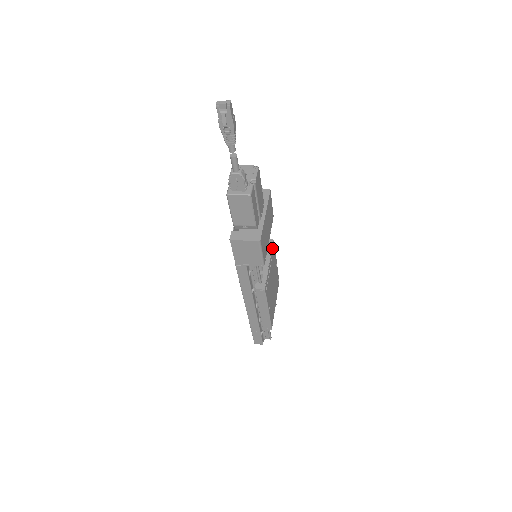
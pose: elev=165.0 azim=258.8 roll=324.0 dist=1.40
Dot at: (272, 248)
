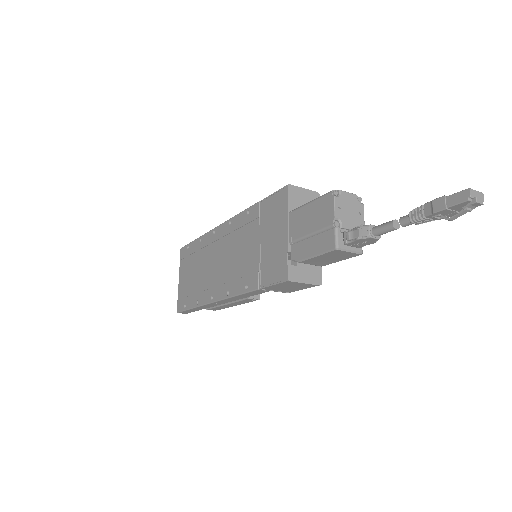
Dot at: occluded
